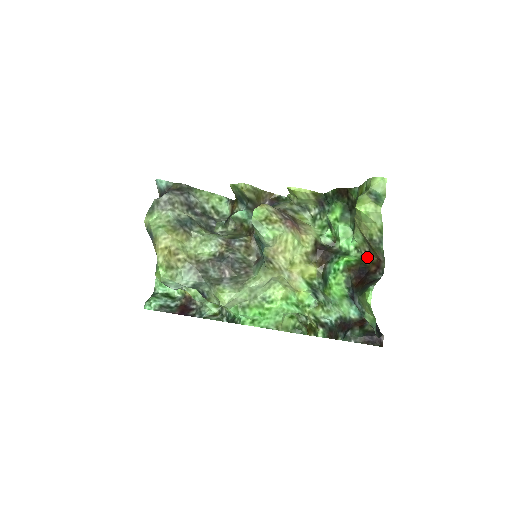
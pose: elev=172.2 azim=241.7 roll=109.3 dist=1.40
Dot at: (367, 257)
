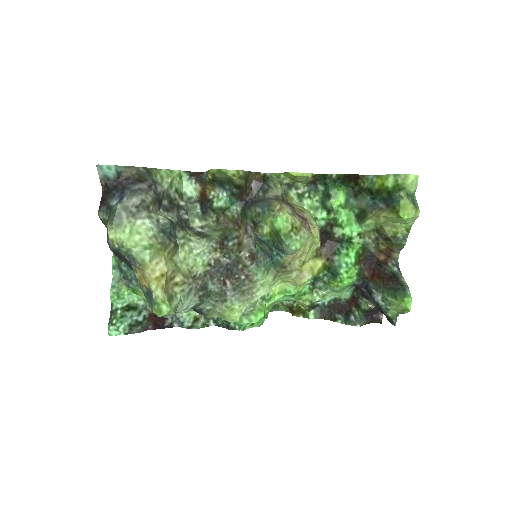
Dot at: (372, 244)
